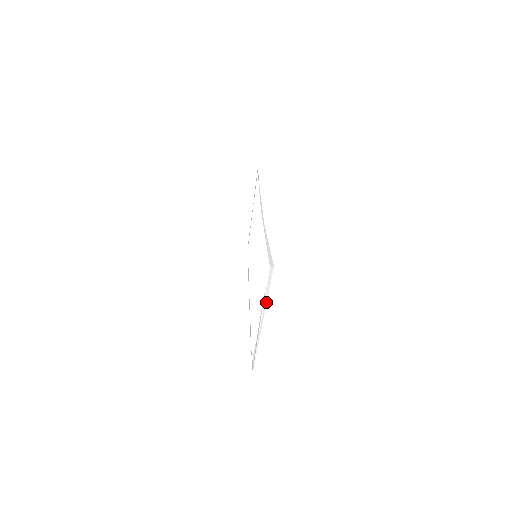
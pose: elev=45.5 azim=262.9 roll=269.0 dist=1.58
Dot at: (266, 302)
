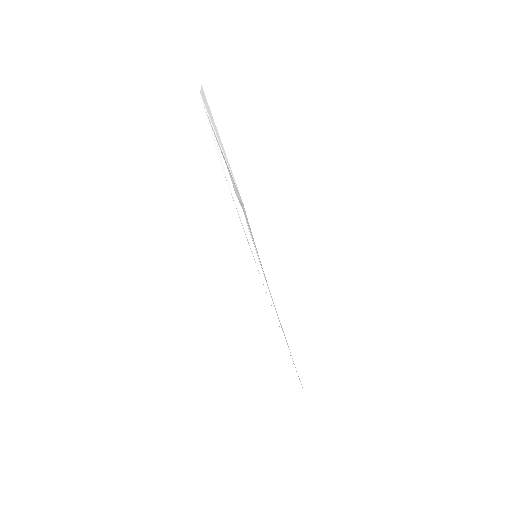
Dot at: (211, 114)
